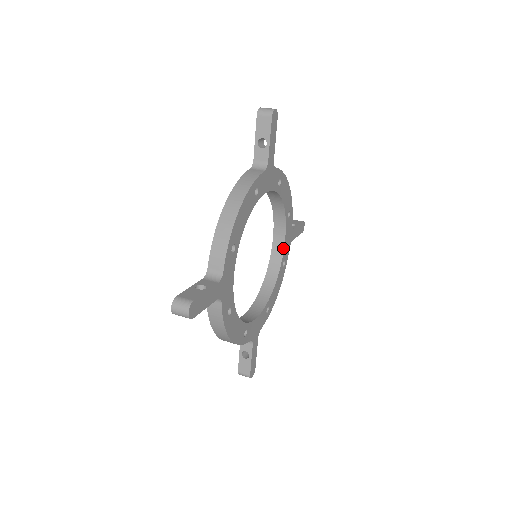
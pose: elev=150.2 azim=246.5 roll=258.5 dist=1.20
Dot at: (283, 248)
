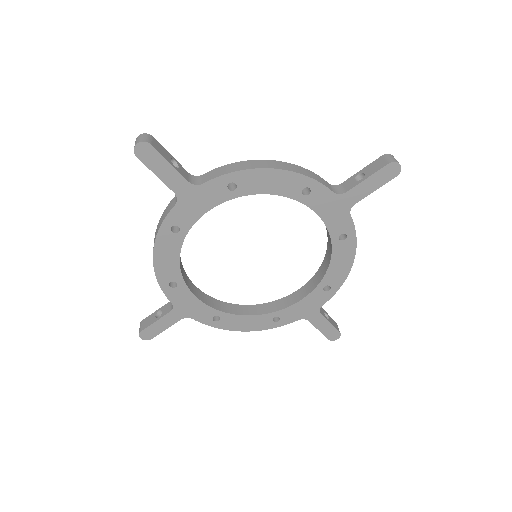
Dot at: (290, 305)
